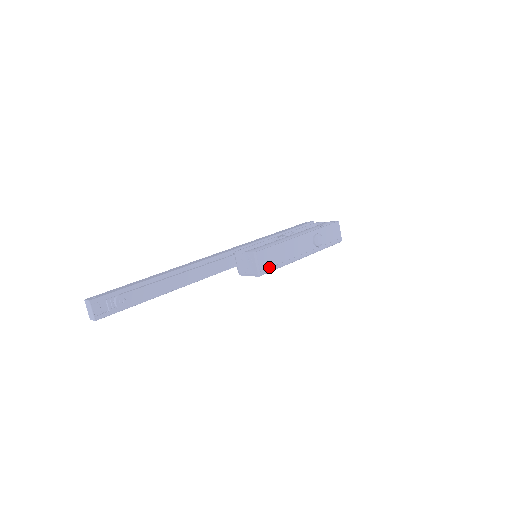
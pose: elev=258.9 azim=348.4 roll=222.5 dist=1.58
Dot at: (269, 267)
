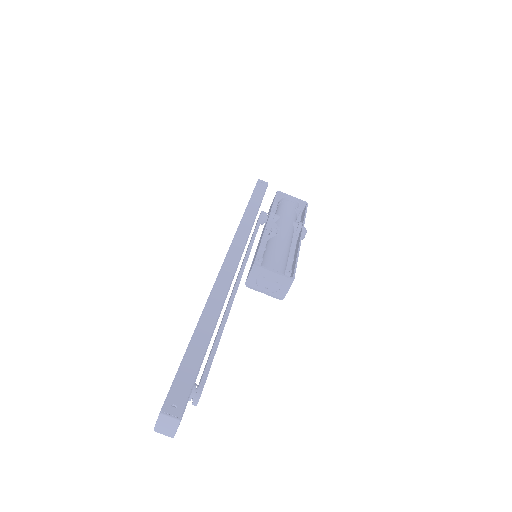
Dot at: occluded
